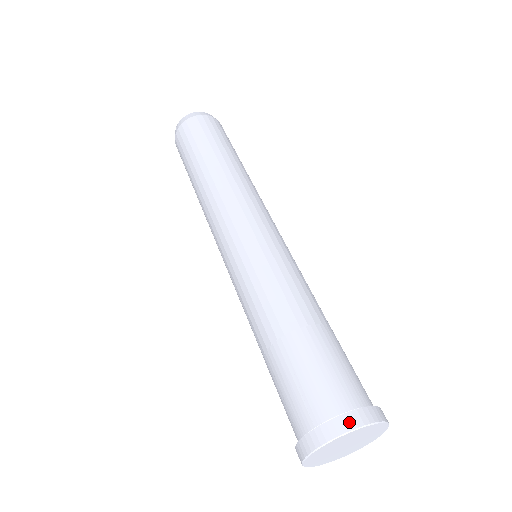
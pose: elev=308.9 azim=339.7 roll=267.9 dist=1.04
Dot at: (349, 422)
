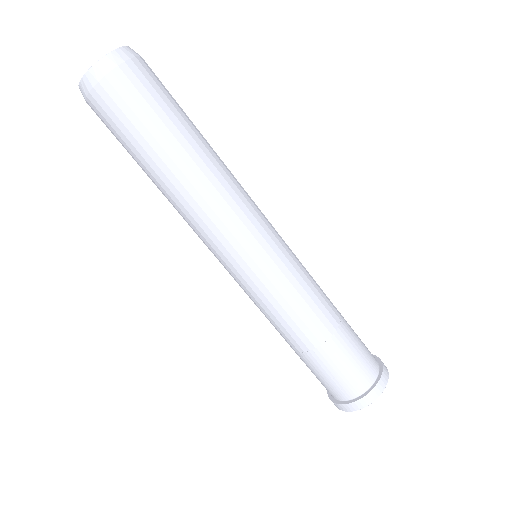
Dot at: (373, 396)
